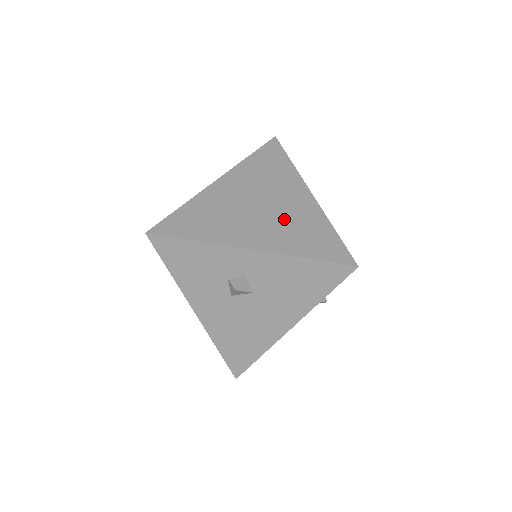
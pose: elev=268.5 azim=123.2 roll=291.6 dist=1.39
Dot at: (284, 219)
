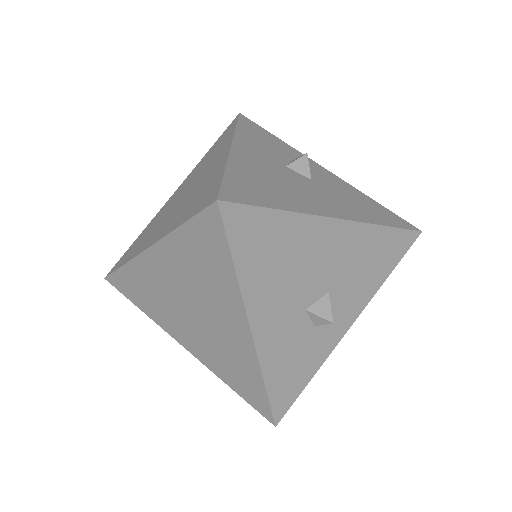
Dot at: occluded
